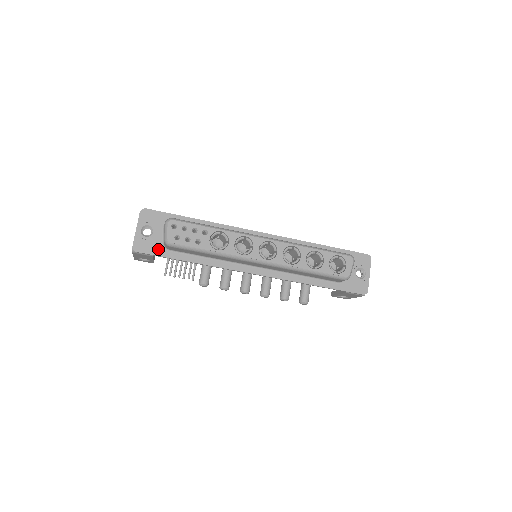
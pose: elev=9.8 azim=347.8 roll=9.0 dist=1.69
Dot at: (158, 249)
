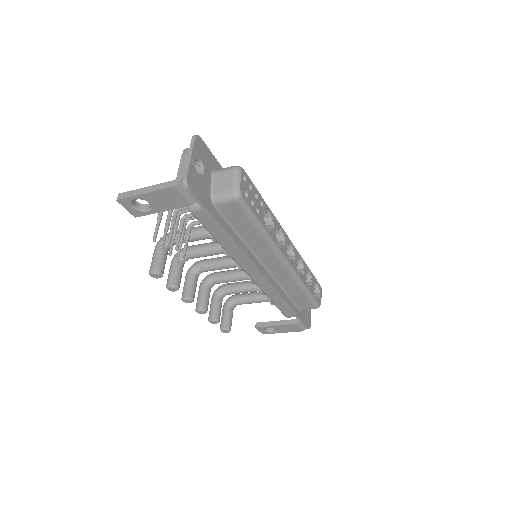
Dot at: (206, 198)
